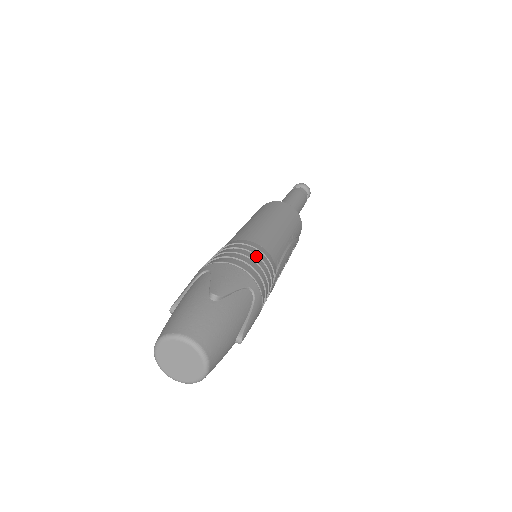
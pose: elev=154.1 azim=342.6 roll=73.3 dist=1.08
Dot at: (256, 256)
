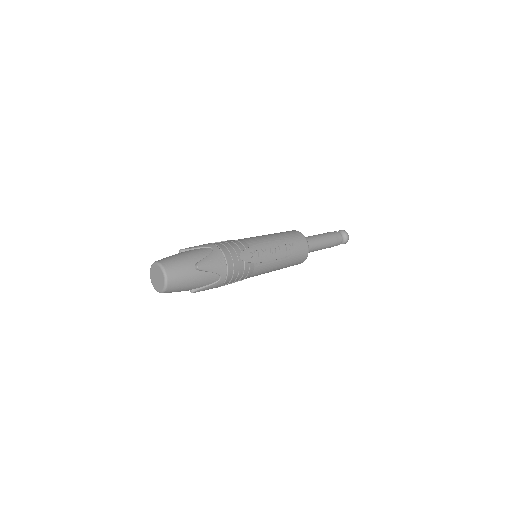
Dot at: (228, 241)
